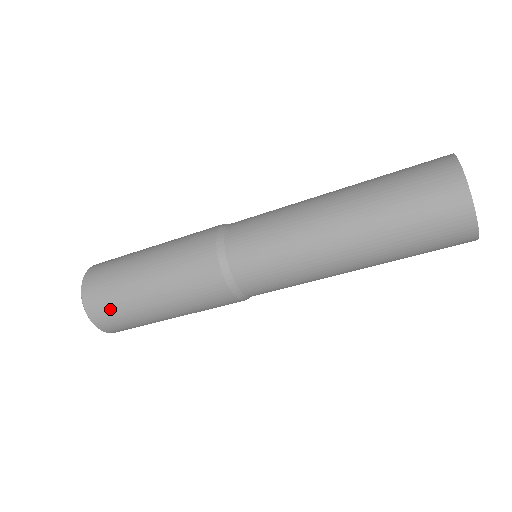
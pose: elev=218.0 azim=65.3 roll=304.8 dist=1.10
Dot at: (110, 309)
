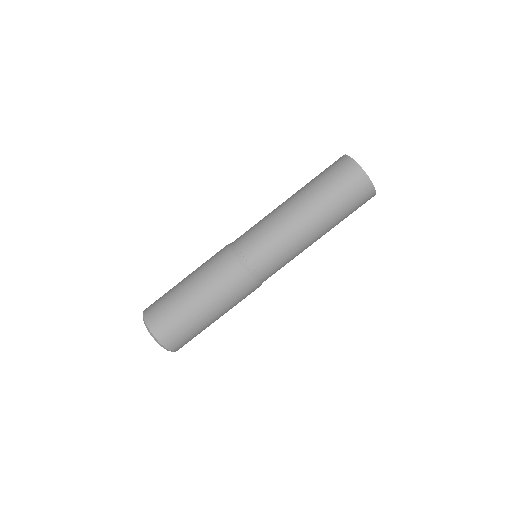
Dot at: (175, 329)
